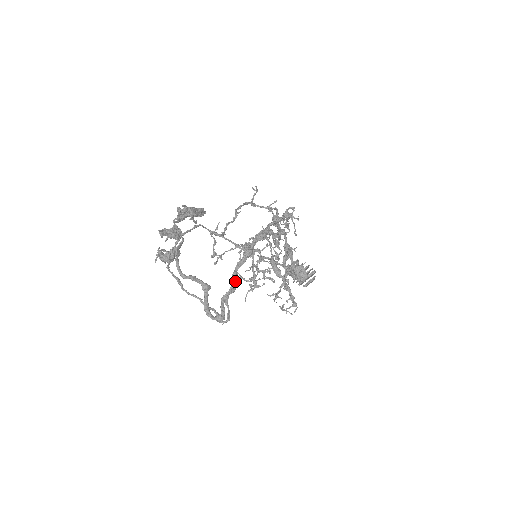
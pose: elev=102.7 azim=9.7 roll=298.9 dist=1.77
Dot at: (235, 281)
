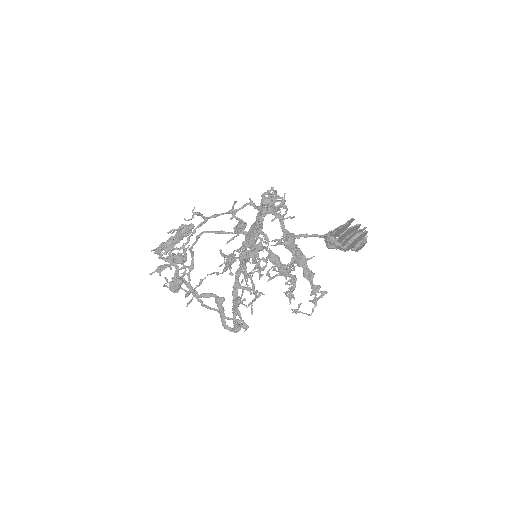
Dot at: (235, 295)
